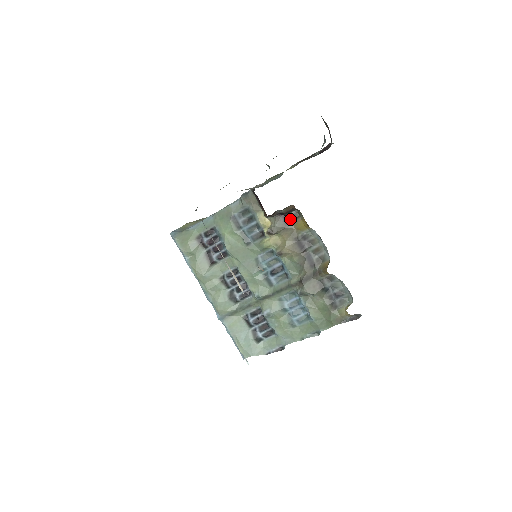
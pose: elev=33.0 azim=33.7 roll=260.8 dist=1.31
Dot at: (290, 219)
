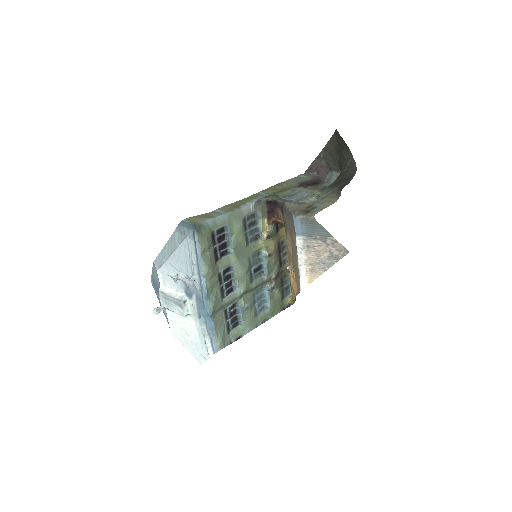
Dot at: (279, 227)
